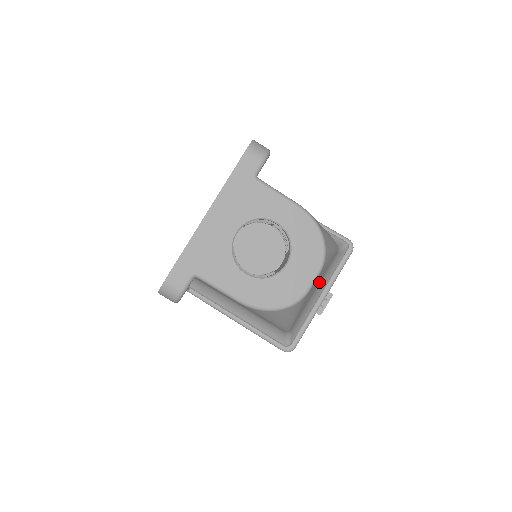
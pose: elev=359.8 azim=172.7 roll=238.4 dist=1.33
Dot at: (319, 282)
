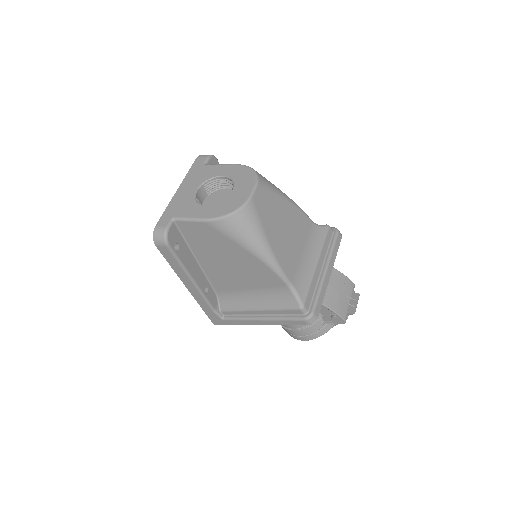
Dot at: (302, 242)
